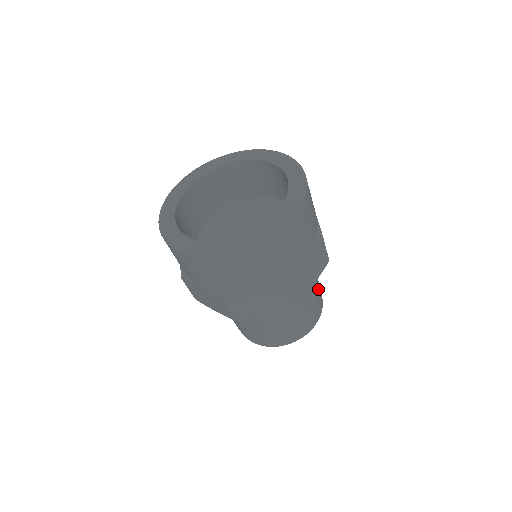
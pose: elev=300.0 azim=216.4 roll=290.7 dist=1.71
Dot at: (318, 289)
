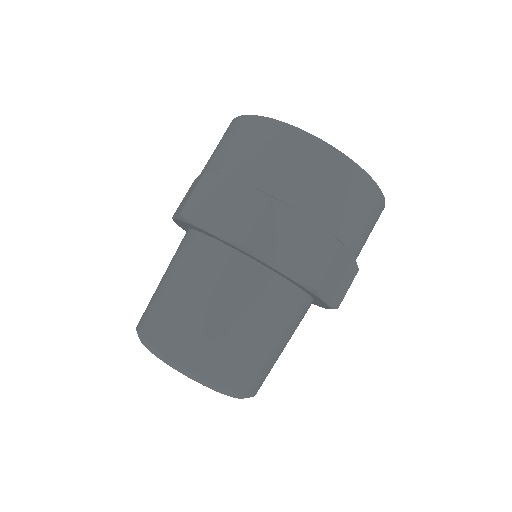
Dot at: occluded
